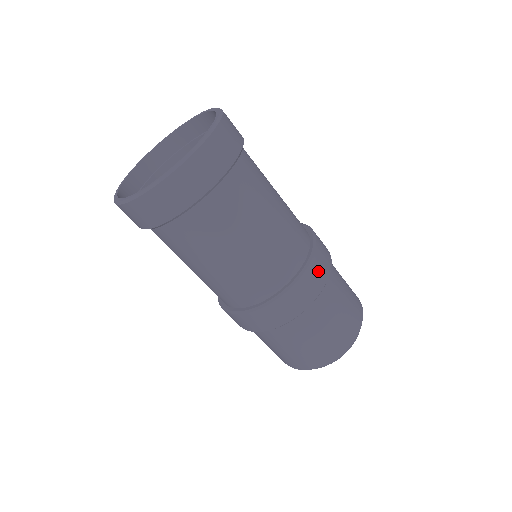
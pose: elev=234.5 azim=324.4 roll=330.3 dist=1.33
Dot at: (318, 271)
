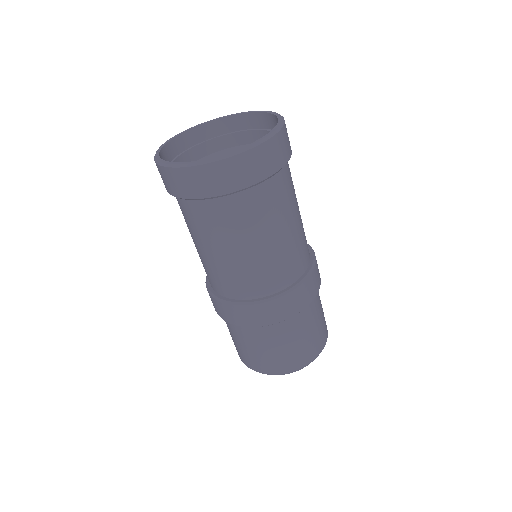
Dot at: (300, 298)
